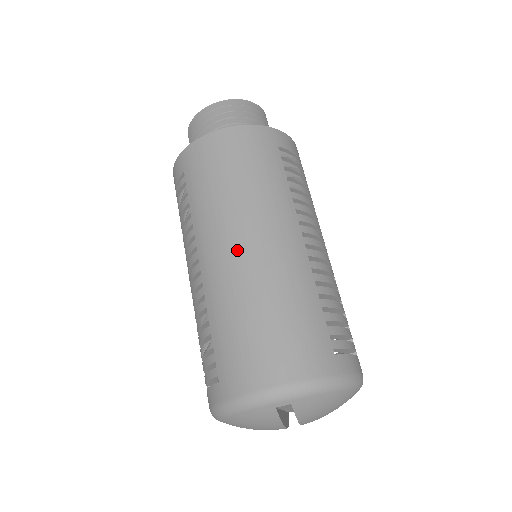
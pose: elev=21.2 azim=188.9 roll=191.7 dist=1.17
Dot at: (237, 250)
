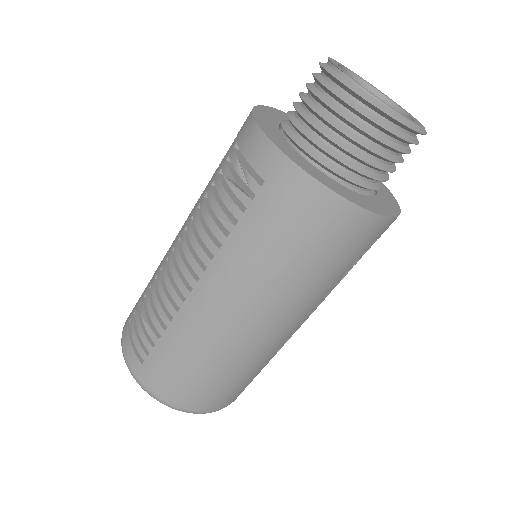
Dot at: (237, 321)
